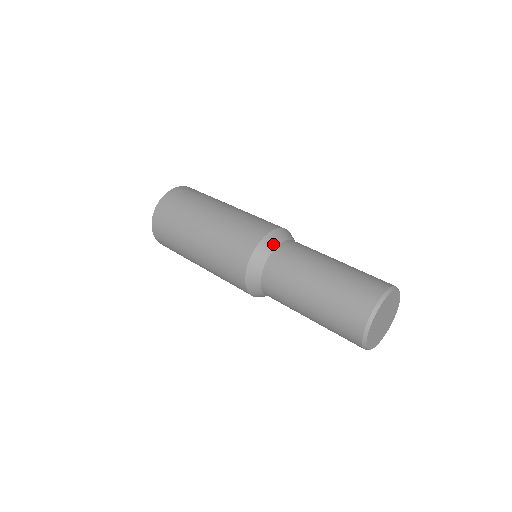
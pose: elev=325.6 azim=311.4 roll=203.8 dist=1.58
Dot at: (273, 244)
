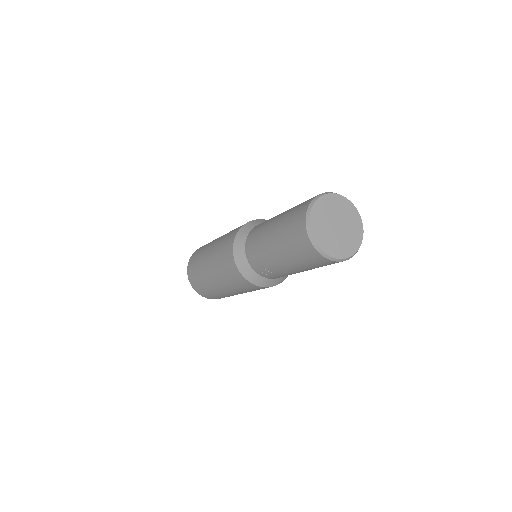
Dot at: occluded
